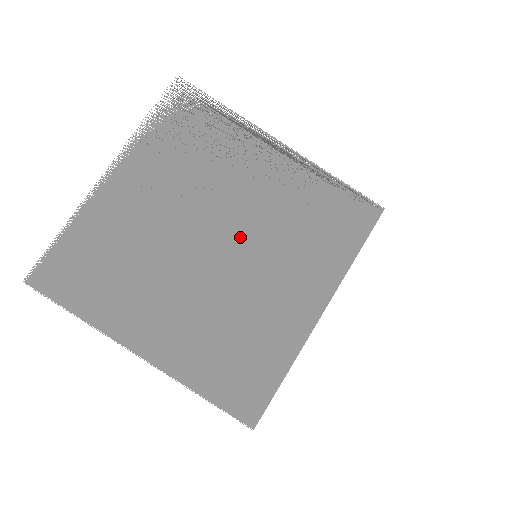
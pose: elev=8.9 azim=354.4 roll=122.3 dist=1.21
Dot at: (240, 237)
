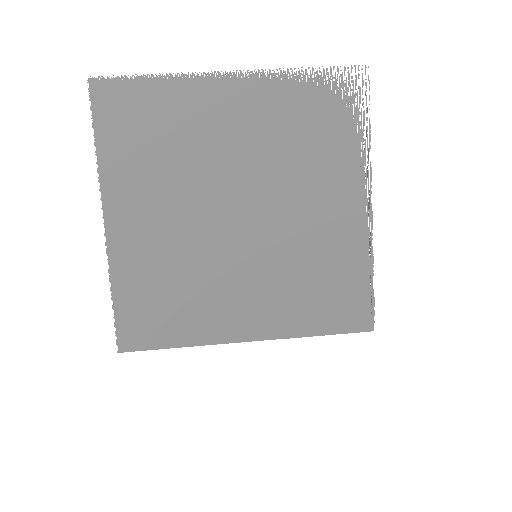
Dot at: (262, 231)
